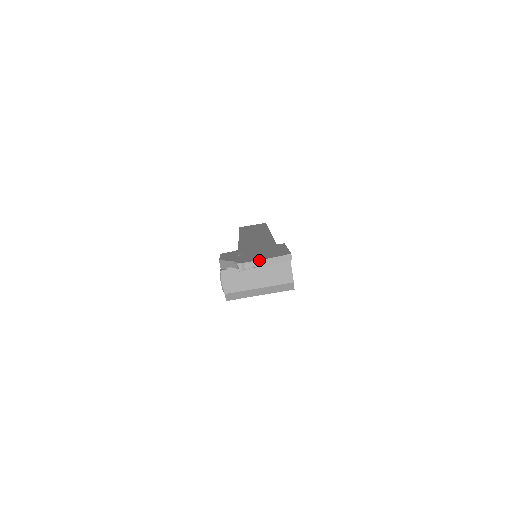
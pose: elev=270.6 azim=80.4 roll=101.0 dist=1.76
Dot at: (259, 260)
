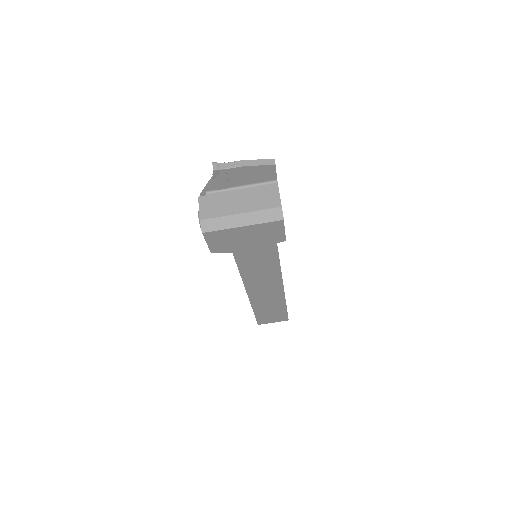
Dot at: (237, 161)
